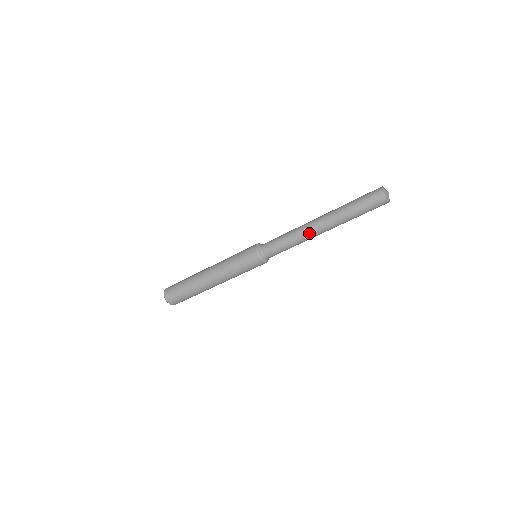
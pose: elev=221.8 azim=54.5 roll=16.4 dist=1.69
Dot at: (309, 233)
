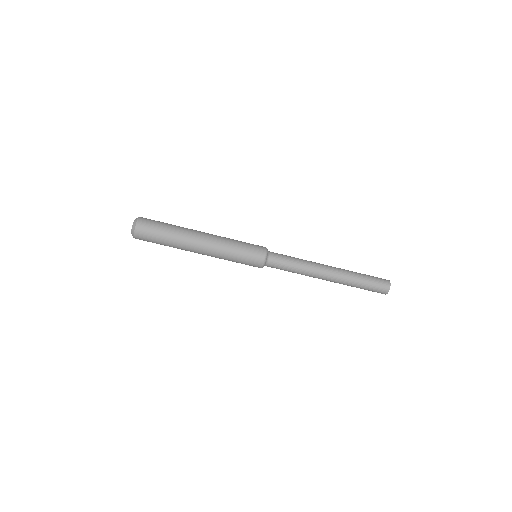
Dot at: (319, 266)
